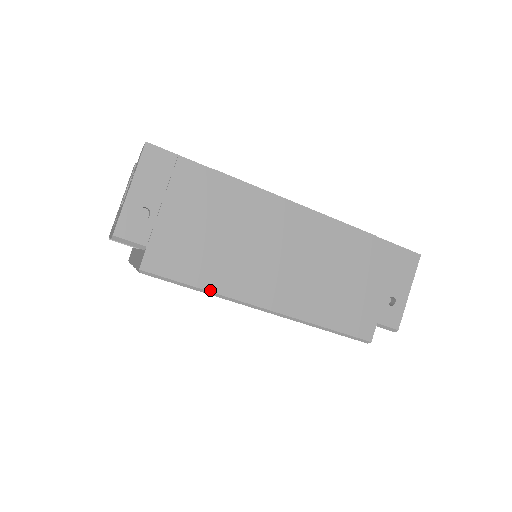
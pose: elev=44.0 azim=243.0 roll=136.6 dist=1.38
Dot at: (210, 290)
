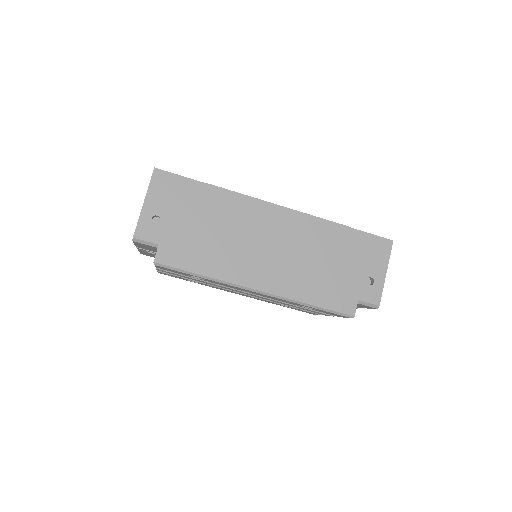
Dot at: (210, 276)
